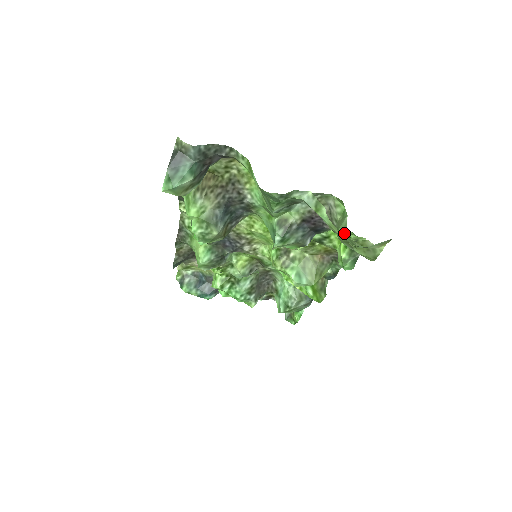
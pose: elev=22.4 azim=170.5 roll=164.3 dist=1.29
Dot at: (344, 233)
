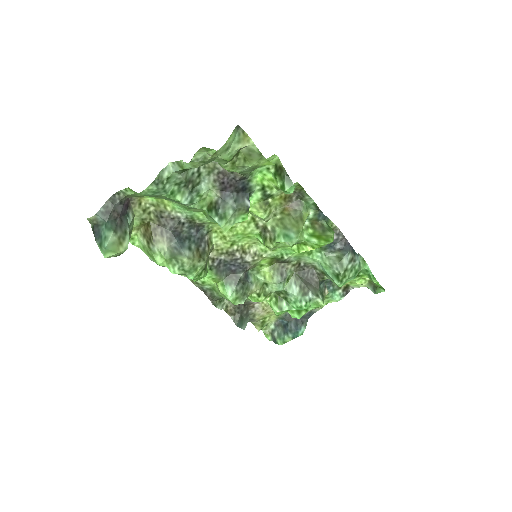
Dot at: (219, 163)
